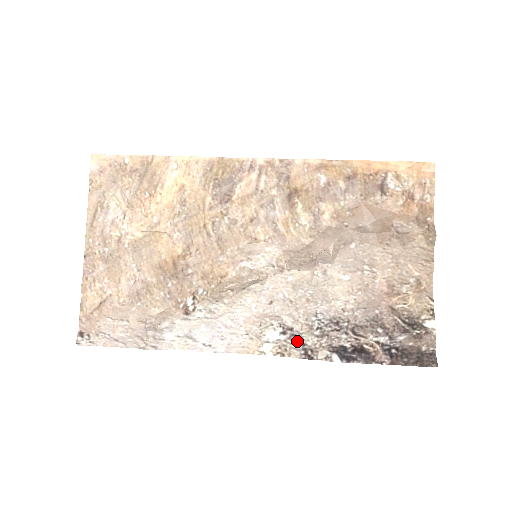
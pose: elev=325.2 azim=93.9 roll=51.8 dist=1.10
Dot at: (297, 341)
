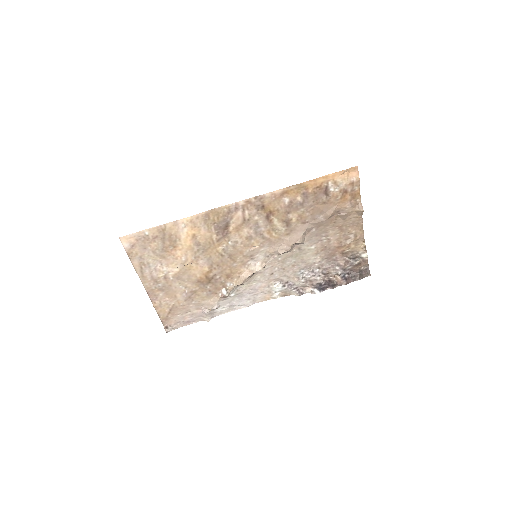
Dot at: (292, 287)
